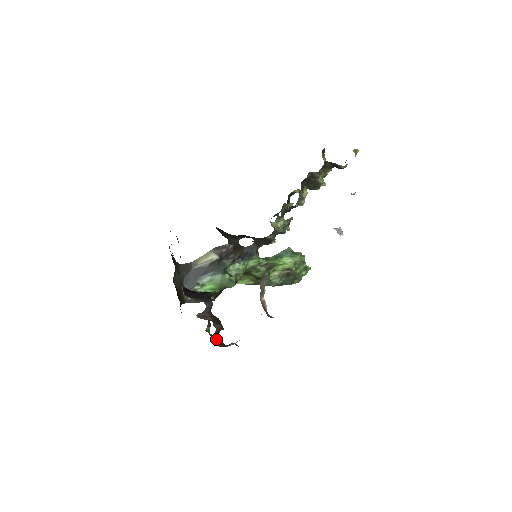
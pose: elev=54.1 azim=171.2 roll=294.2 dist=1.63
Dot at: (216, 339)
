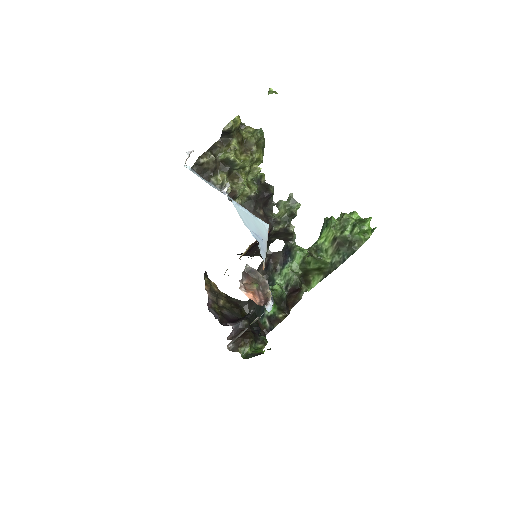
Dot at: (253, 352)
